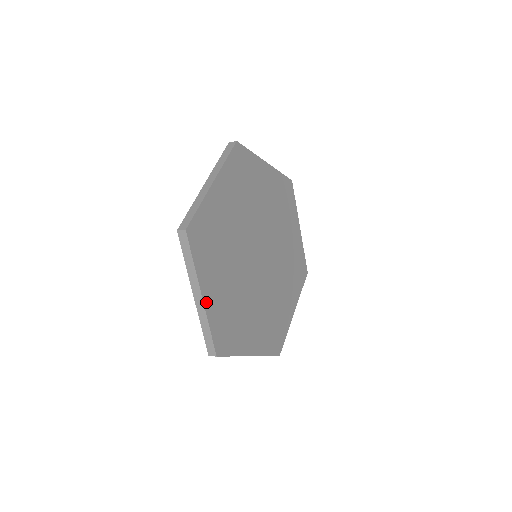
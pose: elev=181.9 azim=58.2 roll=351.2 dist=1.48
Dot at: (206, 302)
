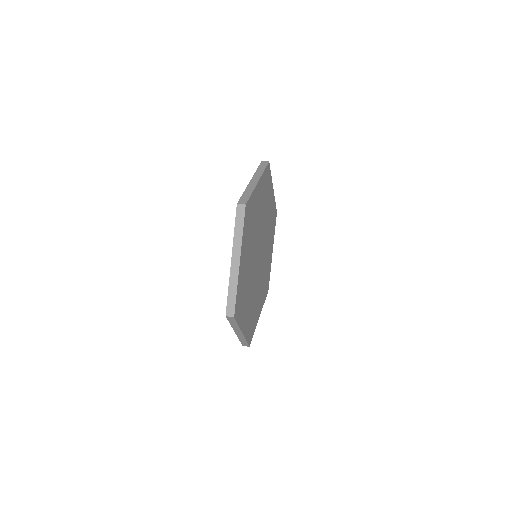
Dot at: (244, 332)
